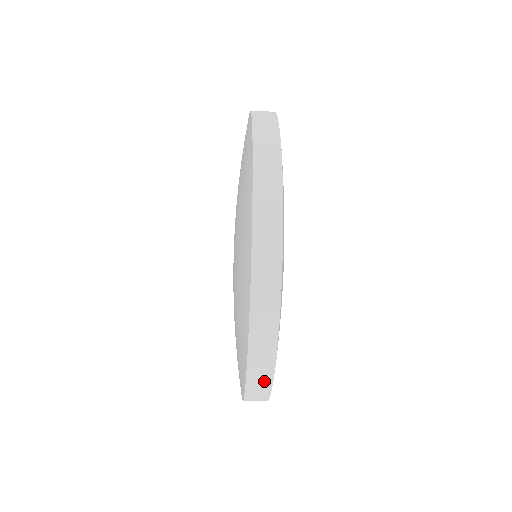
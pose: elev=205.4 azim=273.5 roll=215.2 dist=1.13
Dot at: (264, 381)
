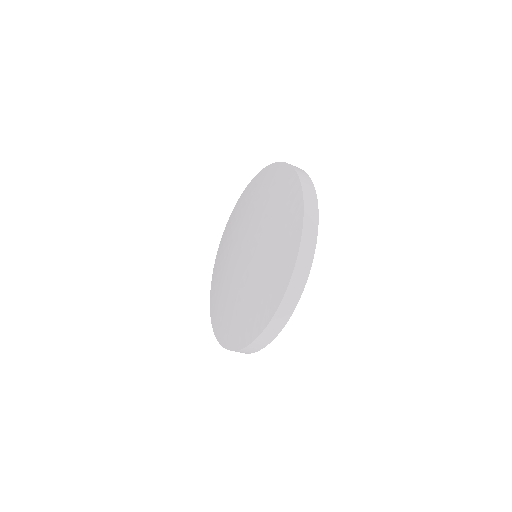
Dot at: (265, 342)
